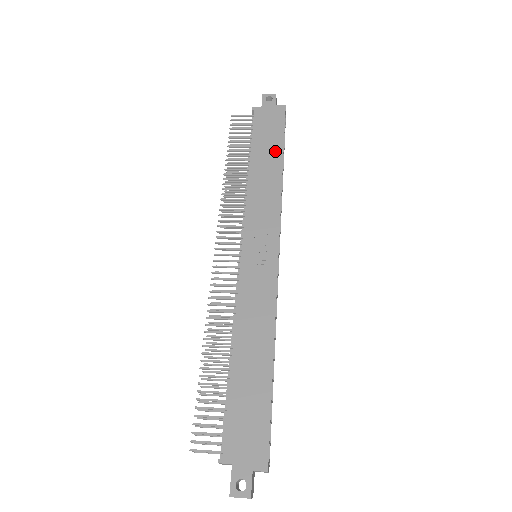
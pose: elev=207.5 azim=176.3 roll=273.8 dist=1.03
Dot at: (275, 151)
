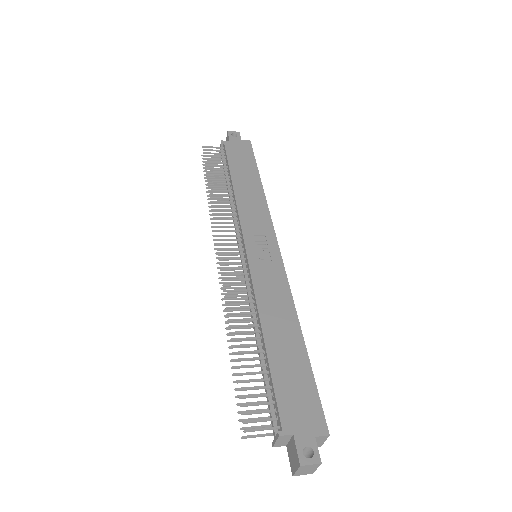
Dot at: (252, 173)
